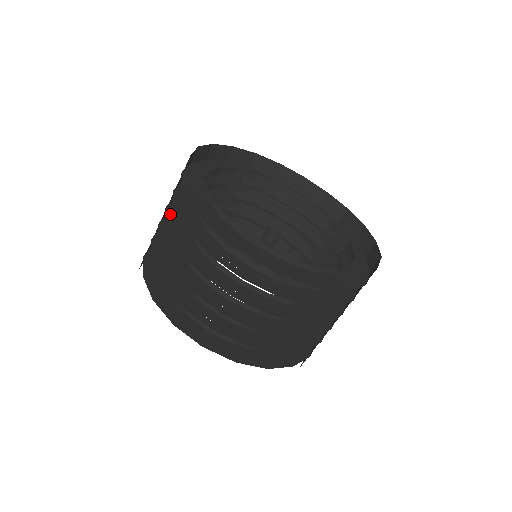
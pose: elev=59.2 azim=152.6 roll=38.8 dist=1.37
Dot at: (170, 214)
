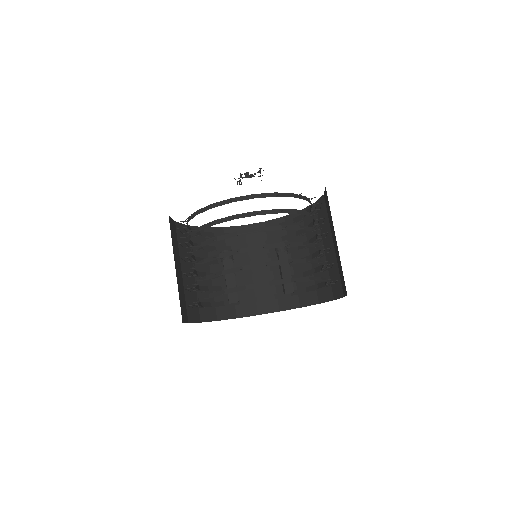
Dot at: occluded
